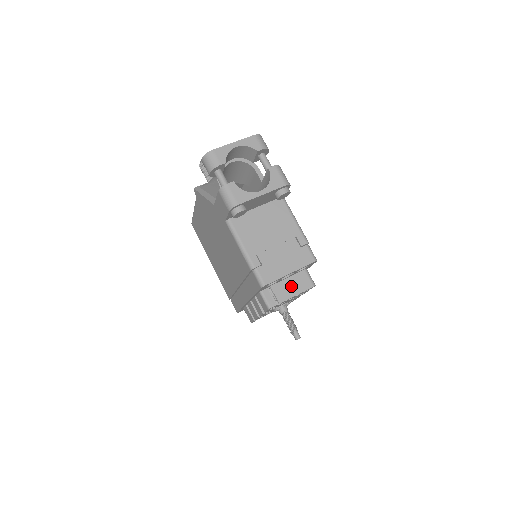
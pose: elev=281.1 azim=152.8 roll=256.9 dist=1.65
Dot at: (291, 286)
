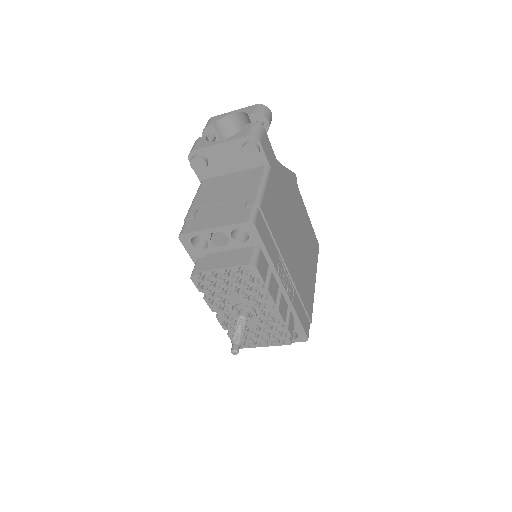
Dot at: (226, 258)
